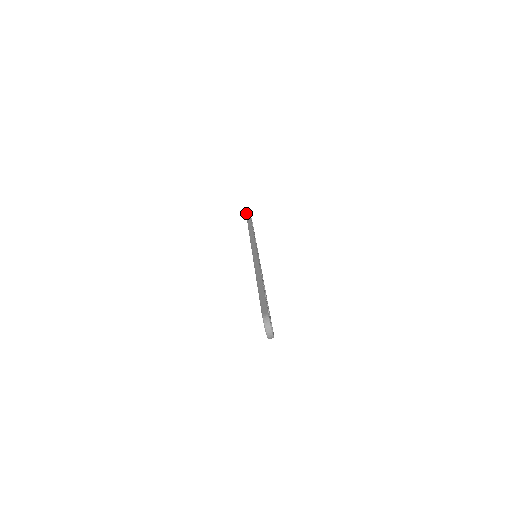
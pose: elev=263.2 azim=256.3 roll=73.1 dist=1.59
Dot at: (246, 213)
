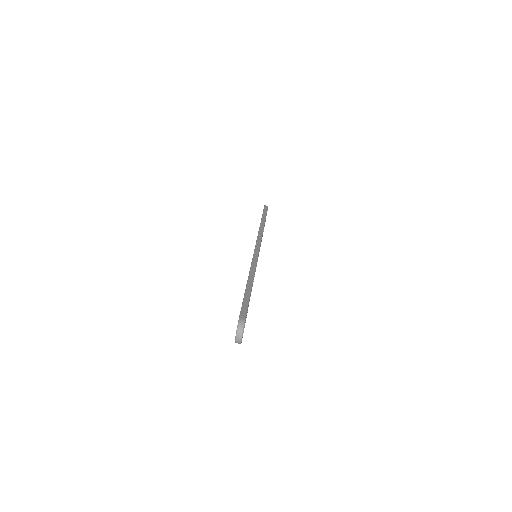
Dot at: (264, 210)
